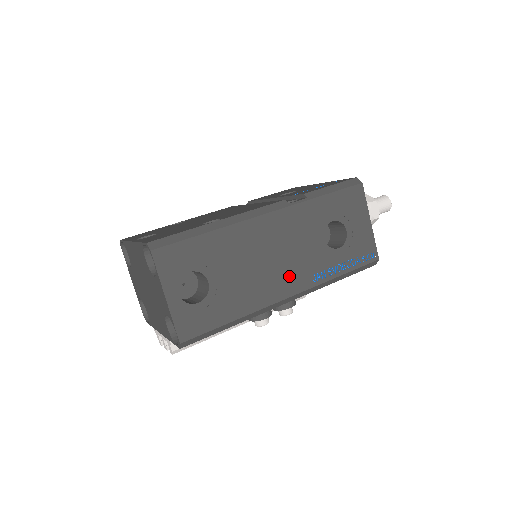
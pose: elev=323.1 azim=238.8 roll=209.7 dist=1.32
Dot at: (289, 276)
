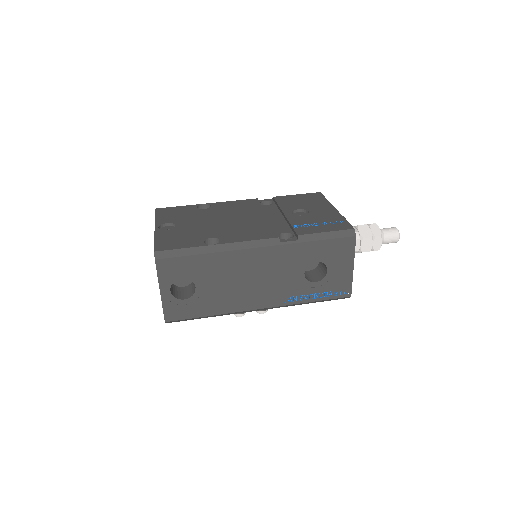
Dot at: (264, 295)
